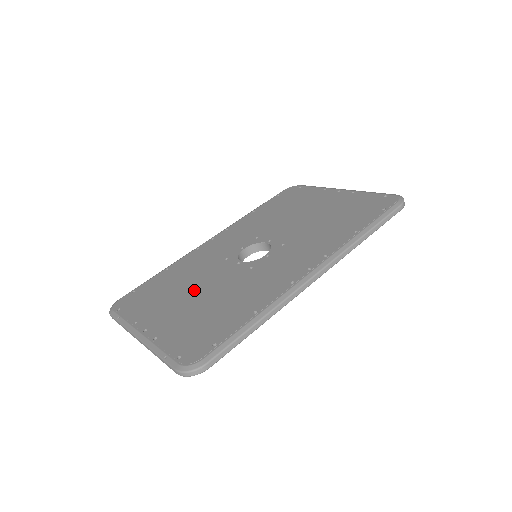
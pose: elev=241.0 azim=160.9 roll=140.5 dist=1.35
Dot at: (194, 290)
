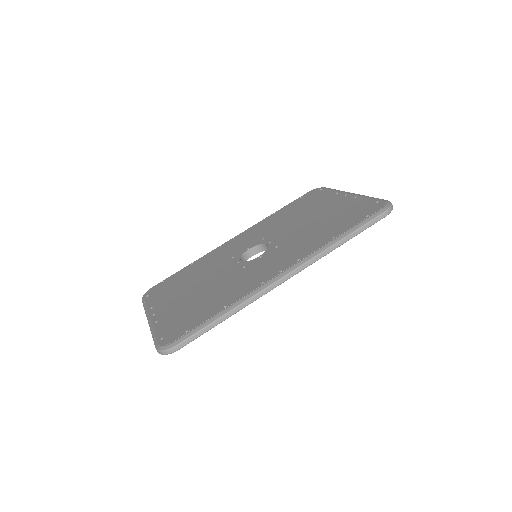
Dot at: (198, 284)
